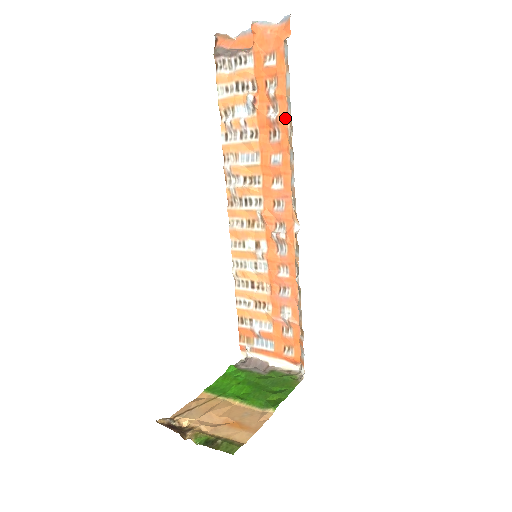
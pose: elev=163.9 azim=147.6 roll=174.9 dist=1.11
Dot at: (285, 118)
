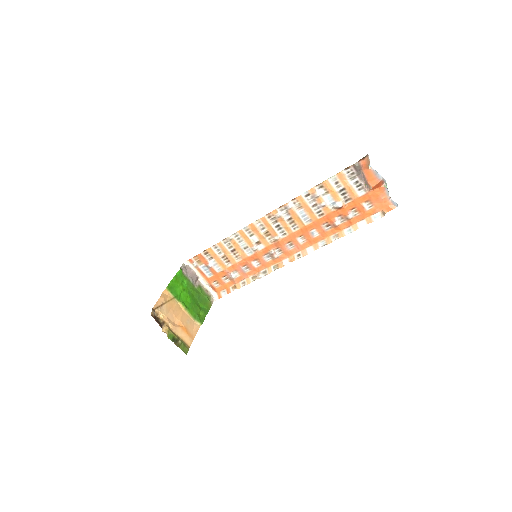
Dot at: (340, 229)
